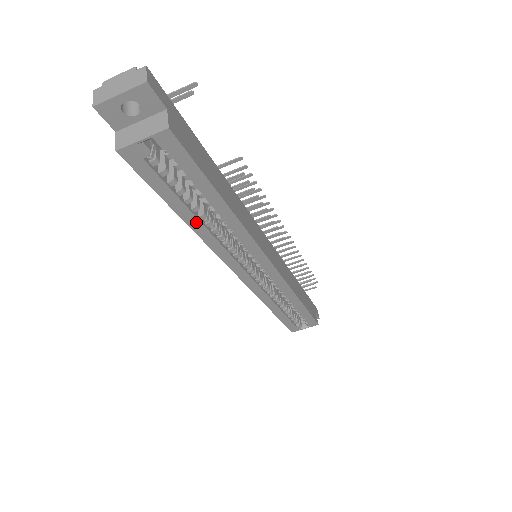
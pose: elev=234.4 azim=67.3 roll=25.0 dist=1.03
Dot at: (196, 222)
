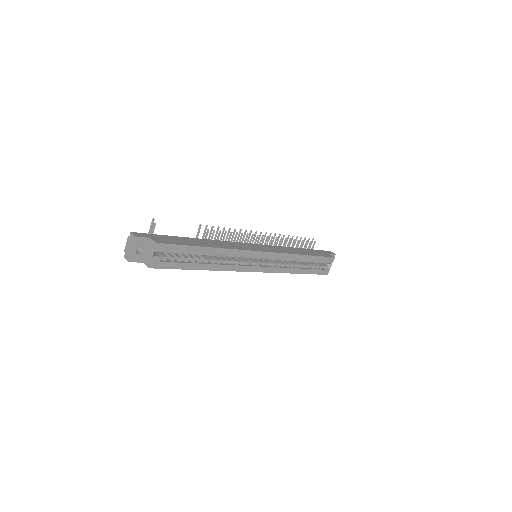
Dot at: (206, 266)
